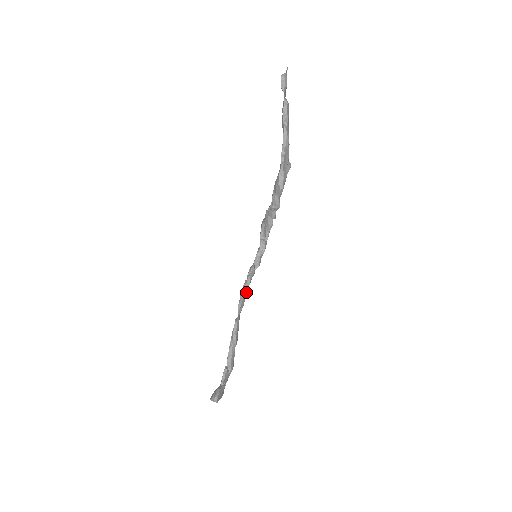
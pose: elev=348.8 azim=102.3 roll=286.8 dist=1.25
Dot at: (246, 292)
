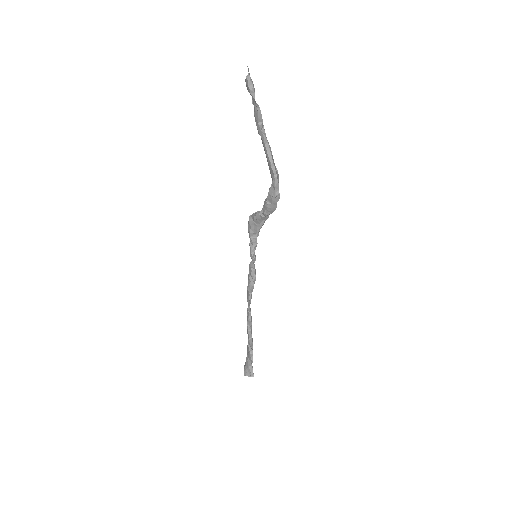
Dot at: (253, 287)
